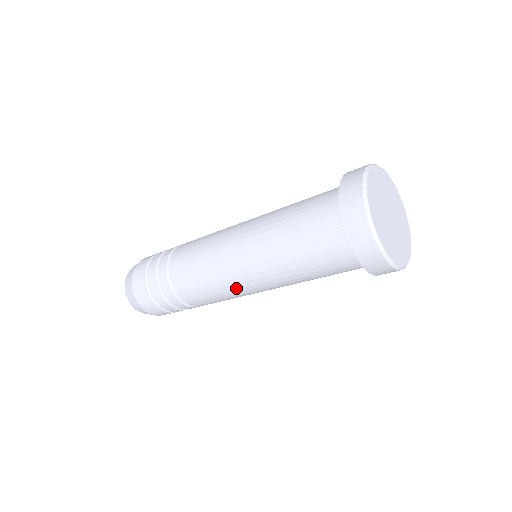
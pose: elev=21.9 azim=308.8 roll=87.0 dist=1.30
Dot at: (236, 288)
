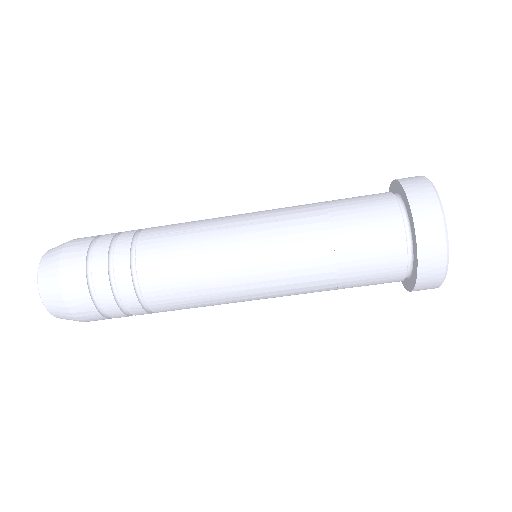
Dot at: (229, 228)
